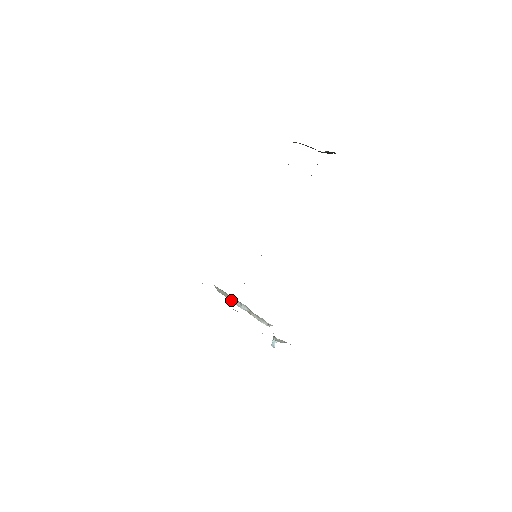
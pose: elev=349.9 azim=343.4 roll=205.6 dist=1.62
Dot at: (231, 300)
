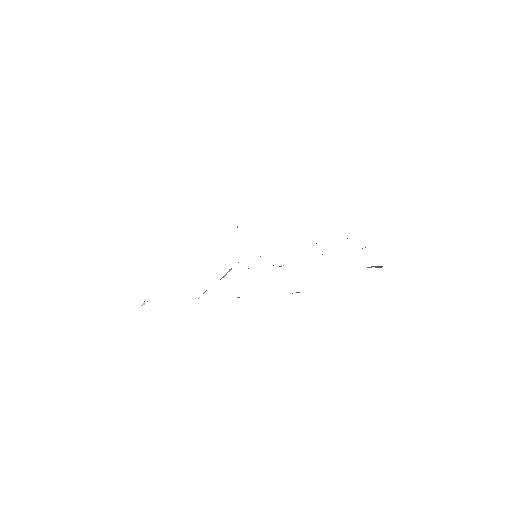
Dot at: occluded
